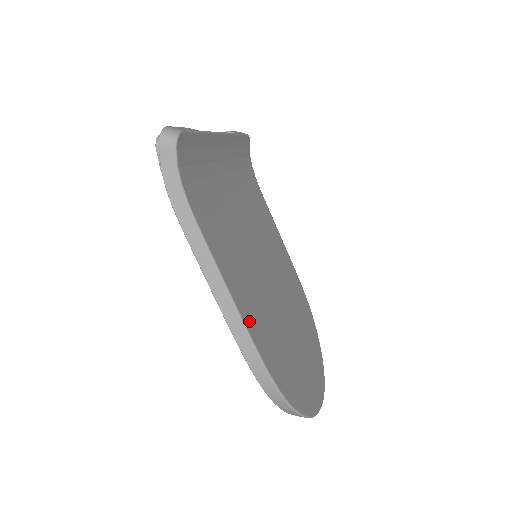
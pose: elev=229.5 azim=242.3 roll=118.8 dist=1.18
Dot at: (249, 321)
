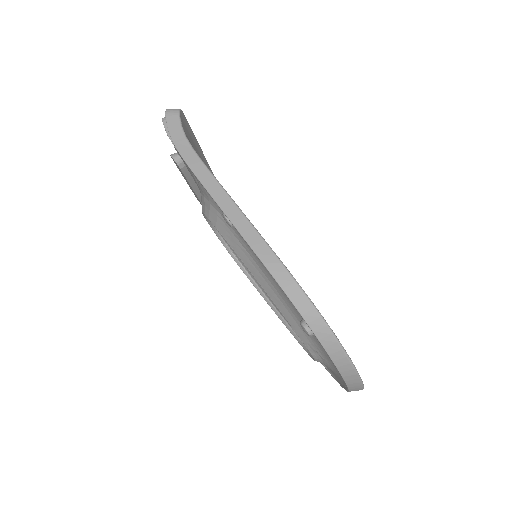
Dot at: occluded
